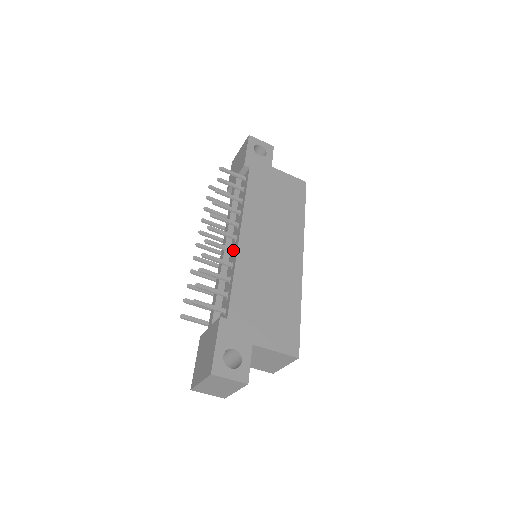
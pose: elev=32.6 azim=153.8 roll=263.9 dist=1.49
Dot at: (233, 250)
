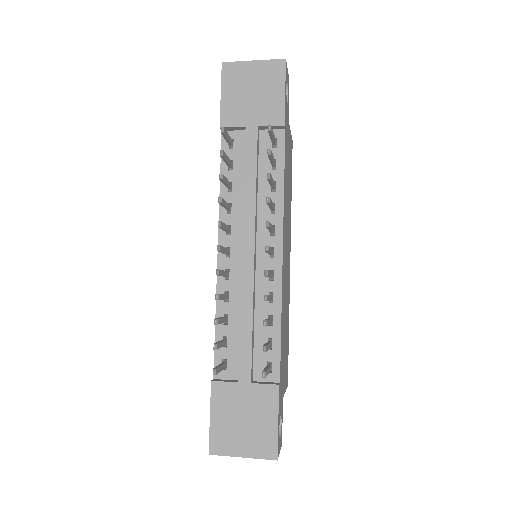
Dot at: (273, 275)
